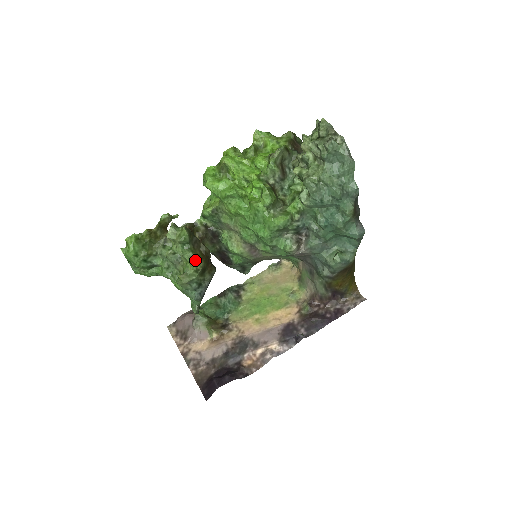
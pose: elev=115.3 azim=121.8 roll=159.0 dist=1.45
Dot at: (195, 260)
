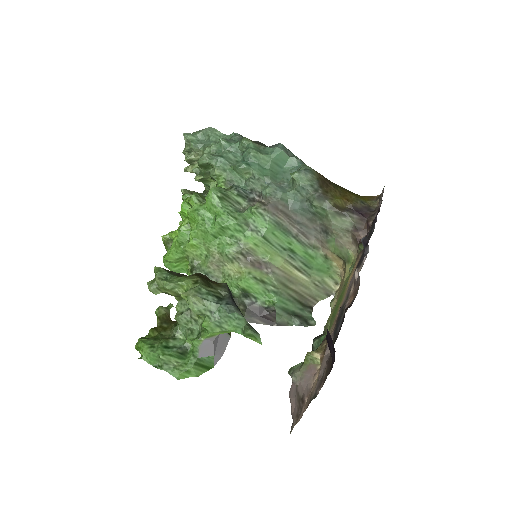
Dot at: (186, 278)
